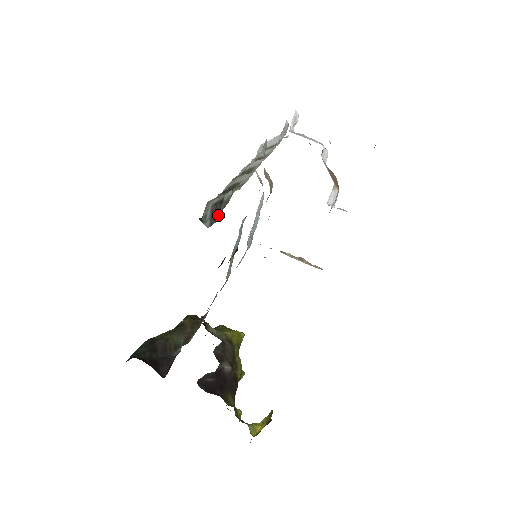
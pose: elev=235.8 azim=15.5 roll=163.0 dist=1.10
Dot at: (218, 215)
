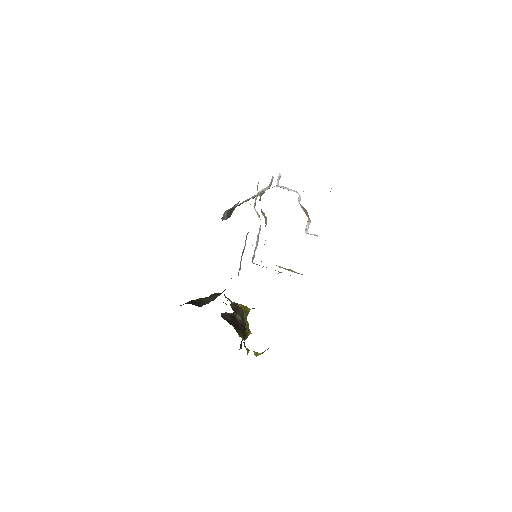
Dot at: (231, 214)
